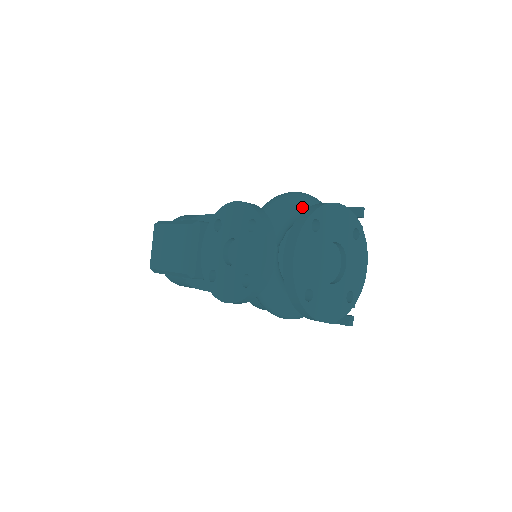
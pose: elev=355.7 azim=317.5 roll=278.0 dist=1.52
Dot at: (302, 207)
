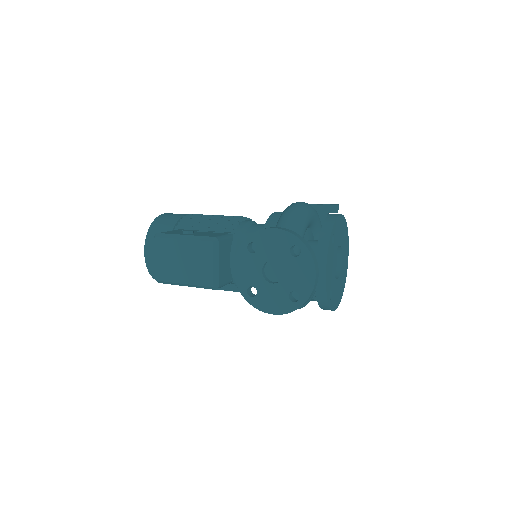
Dot at: (309, 218)
